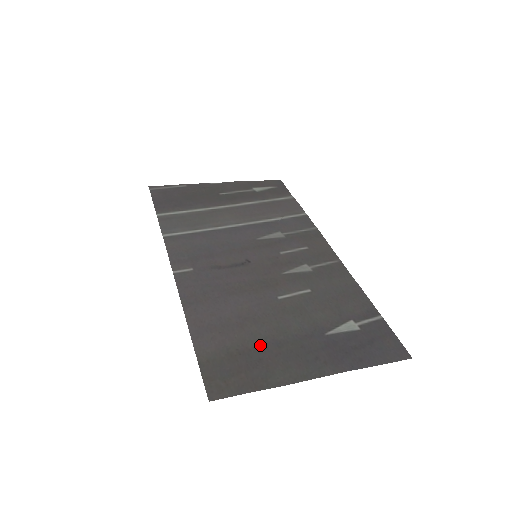
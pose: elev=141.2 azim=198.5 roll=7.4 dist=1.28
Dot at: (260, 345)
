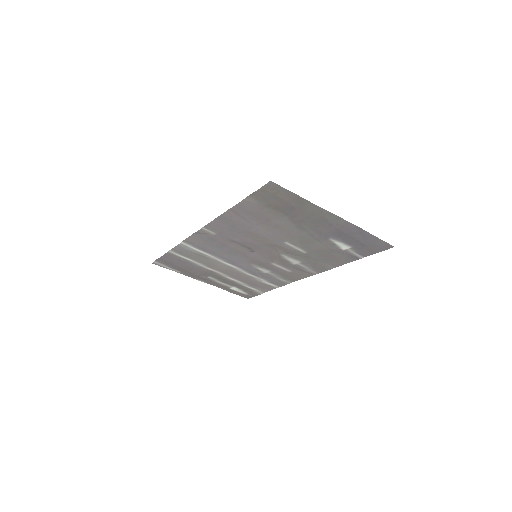
Dot at: (288, 216)
